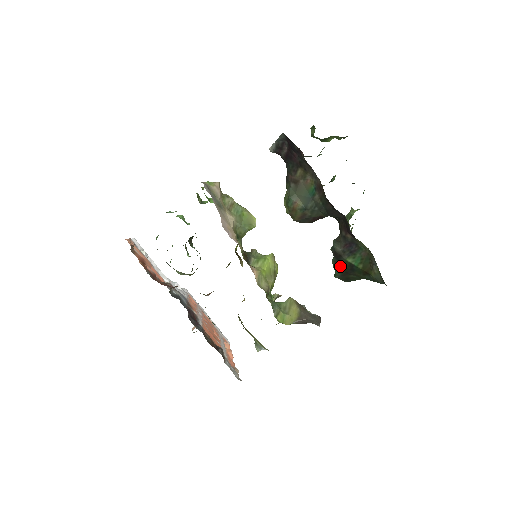
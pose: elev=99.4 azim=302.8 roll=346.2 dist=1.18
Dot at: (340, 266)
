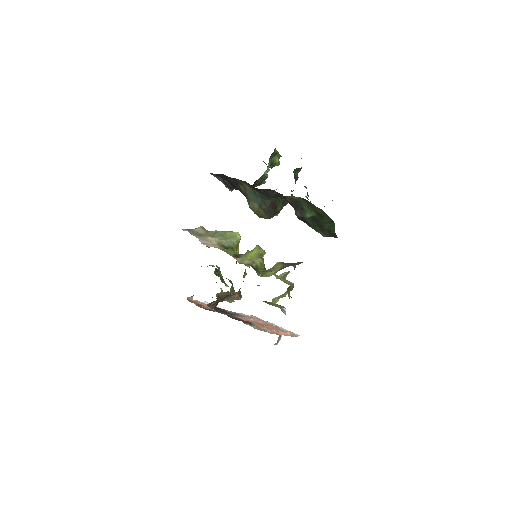
Dot at: (313, 225)
